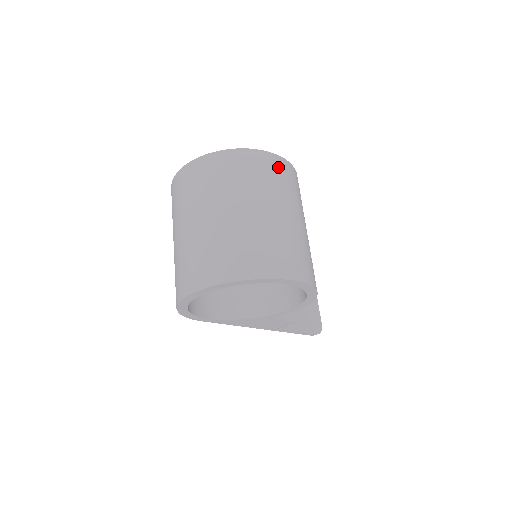
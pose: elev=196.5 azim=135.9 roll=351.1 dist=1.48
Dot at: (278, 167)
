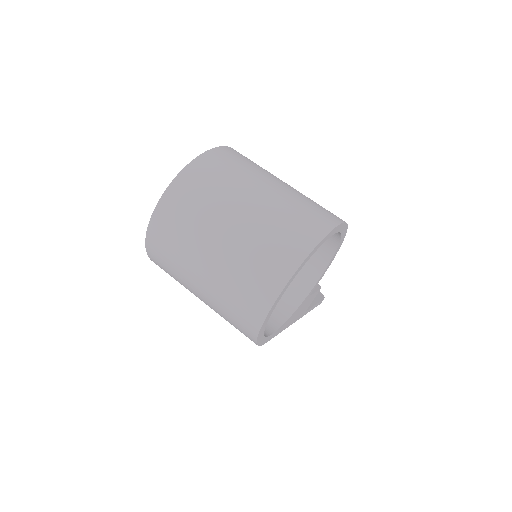
Dot at: (237, 154)
